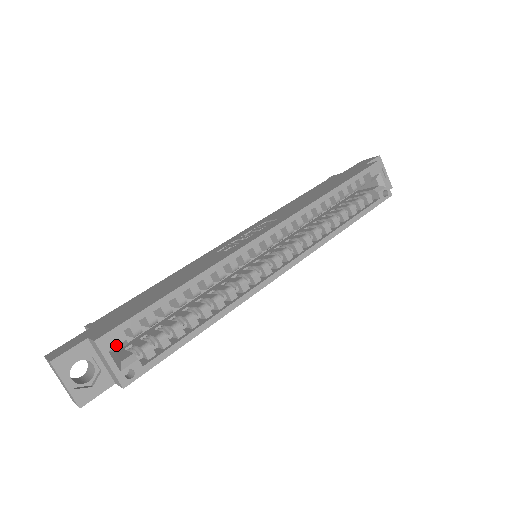
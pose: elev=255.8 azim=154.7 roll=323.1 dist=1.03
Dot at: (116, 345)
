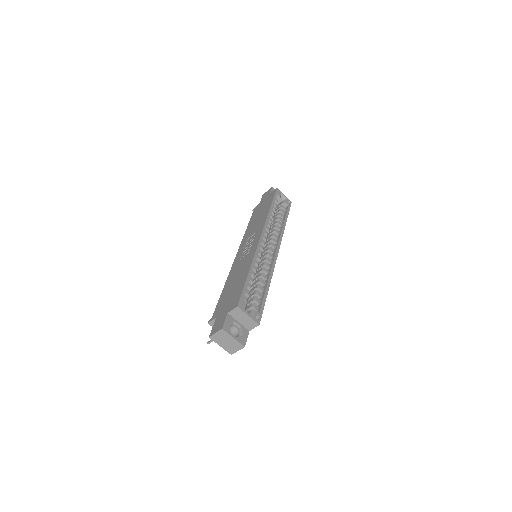
Dot at: (245, 306)
